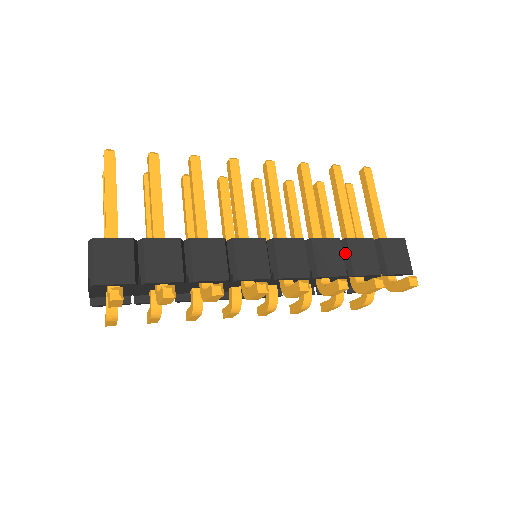
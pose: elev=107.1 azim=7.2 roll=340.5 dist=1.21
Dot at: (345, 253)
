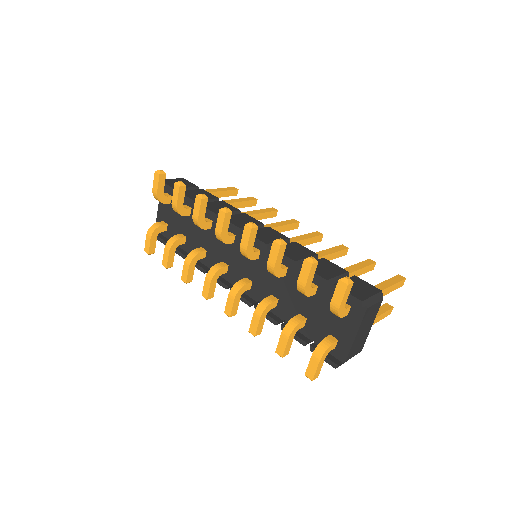
Dot at: occluded
